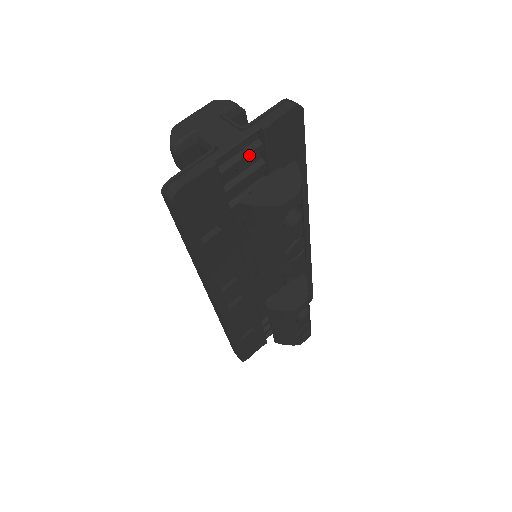
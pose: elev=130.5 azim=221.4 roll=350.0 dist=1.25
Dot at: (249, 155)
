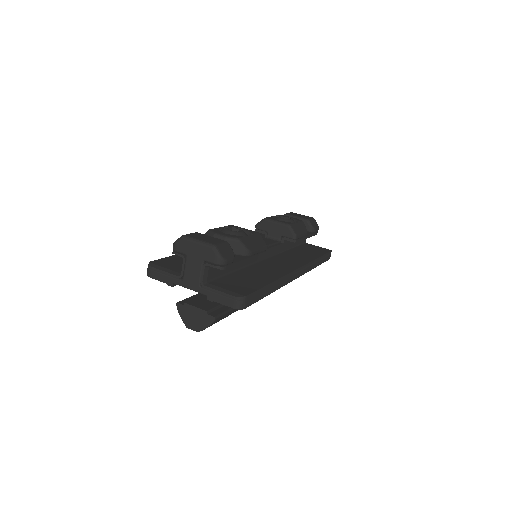
Dot at: occluded
